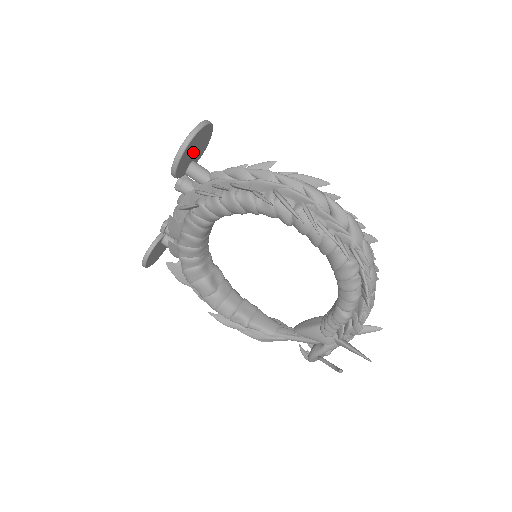
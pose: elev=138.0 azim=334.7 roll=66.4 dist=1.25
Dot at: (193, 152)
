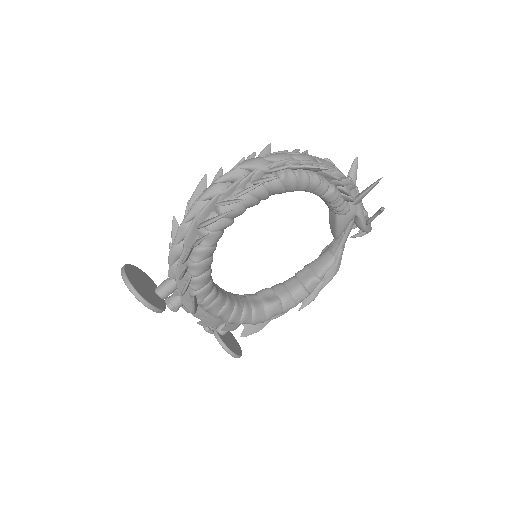
Dot at: (146, 288)
